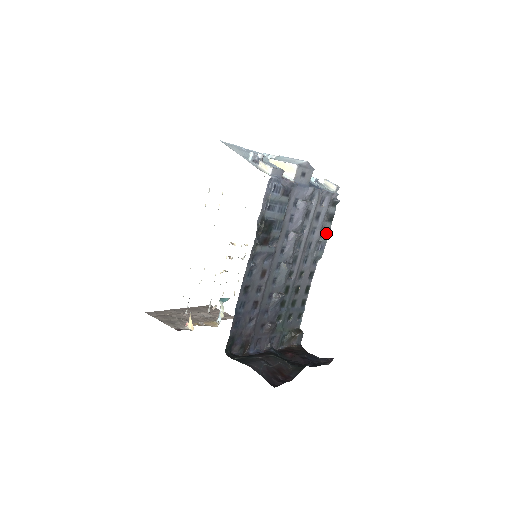
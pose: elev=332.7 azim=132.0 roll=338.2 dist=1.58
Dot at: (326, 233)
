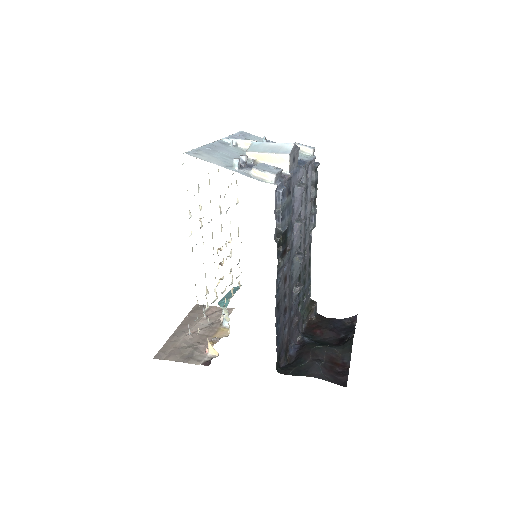
Dot at: (314, 201)
